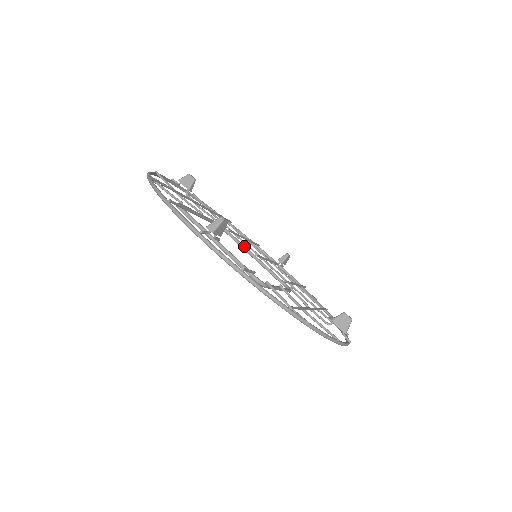
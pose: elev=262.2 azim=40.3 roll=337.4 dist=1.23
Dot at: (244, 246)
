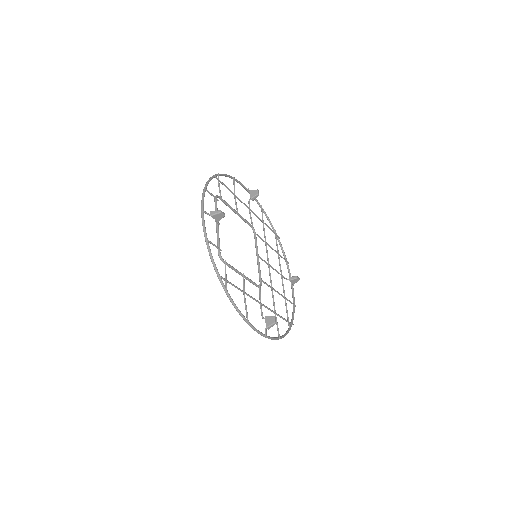
Dot at: (257, 248)
